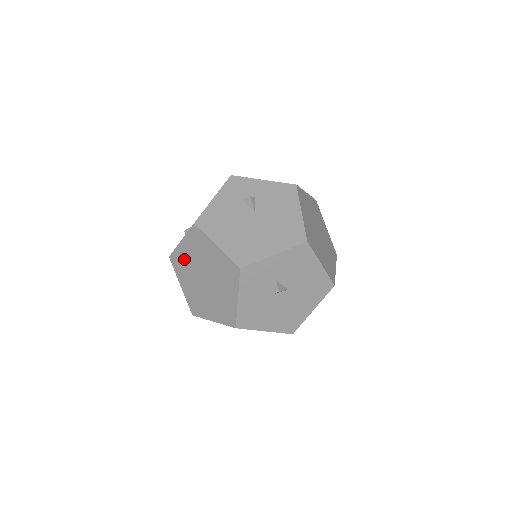
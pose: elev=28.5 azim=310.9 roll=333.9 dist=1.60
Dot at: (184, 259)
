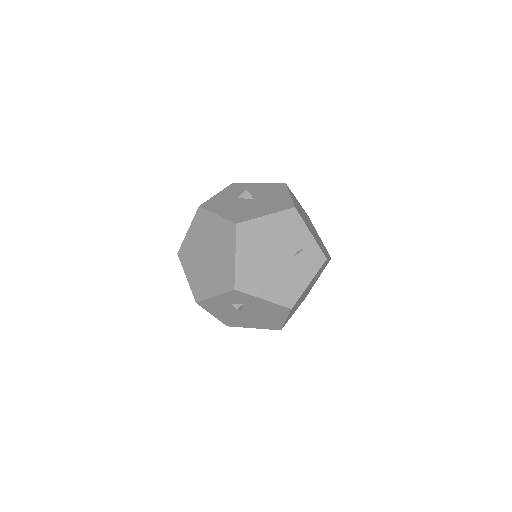
Dot at: occluded
